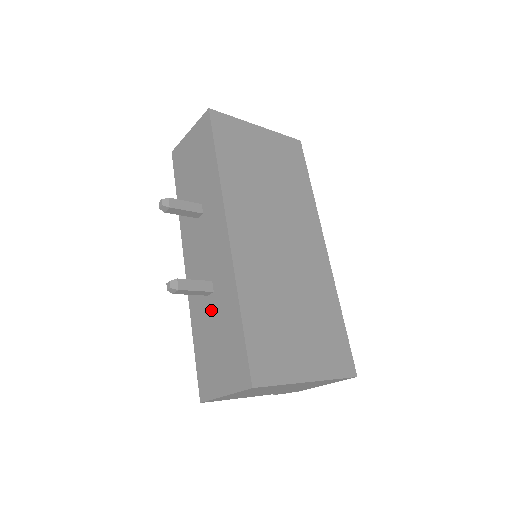
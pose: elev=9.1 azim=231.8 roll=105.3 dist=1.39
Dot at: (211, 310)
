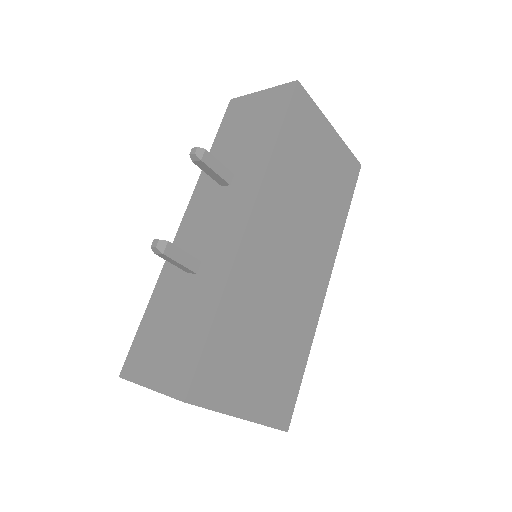
Dot at: (184, 290)
